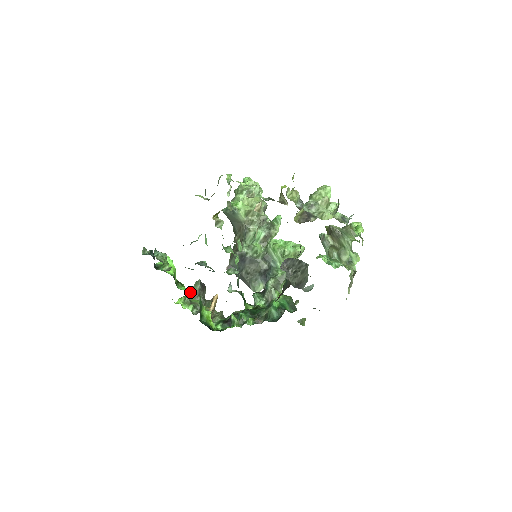
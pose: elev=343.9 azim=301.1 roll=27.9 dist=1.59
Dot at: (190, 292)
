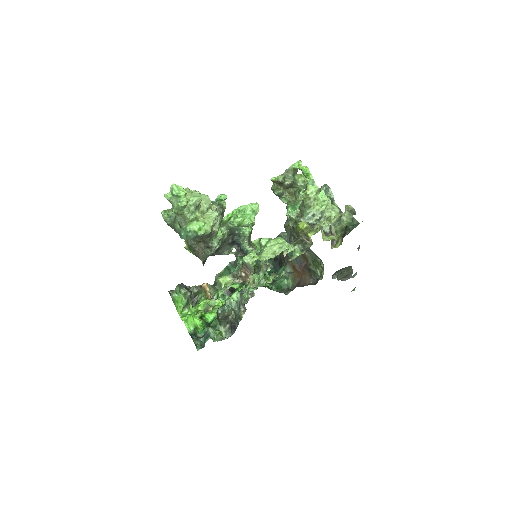
Dot at: (186, 303)
